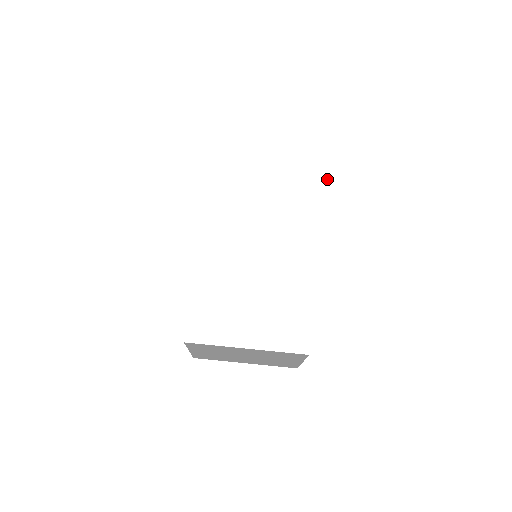
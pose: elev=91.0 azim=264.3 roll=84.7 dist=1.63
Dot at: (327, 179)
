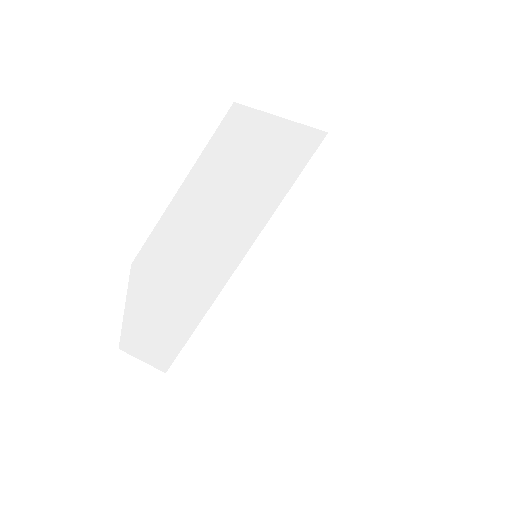
Dot at: (421, 242)
